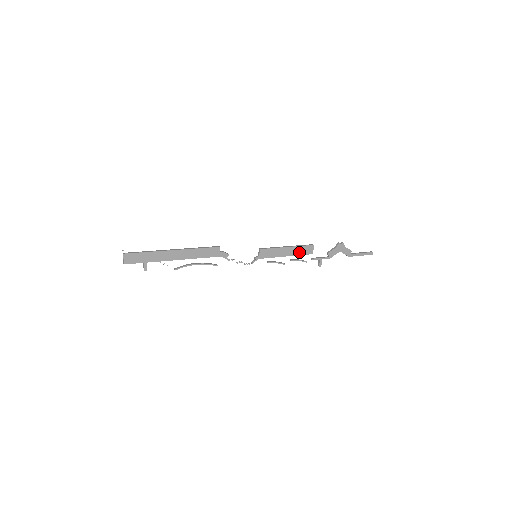
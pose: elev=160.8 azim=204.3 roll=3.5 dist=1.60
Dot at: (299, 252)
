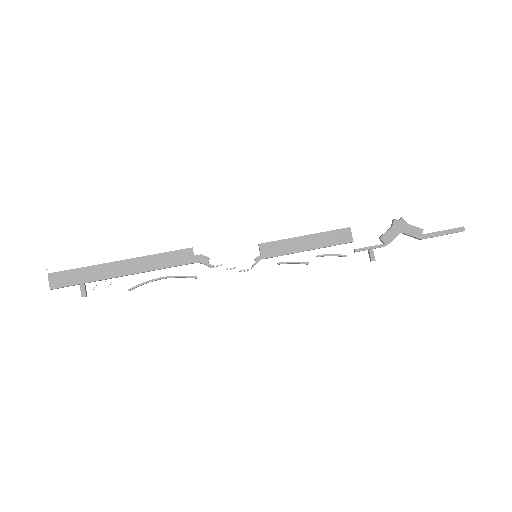
Dot at: (328, 241)
